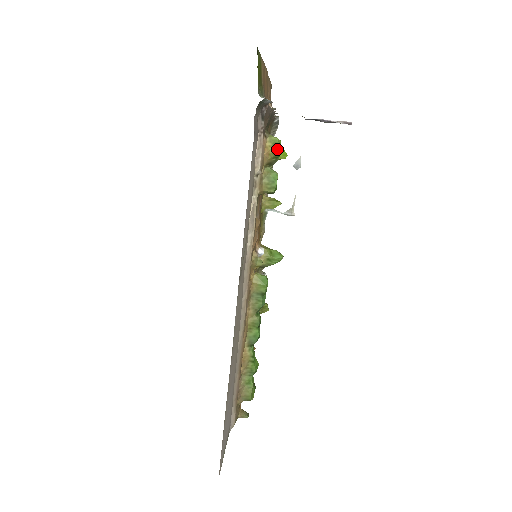
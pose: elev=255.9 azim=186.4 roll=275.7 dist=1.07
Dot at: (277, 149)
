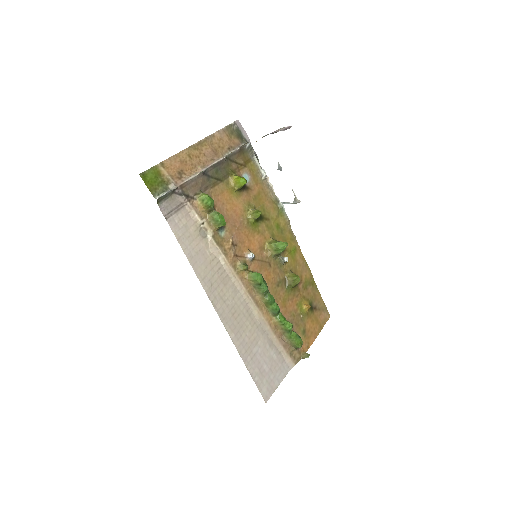
Dot at: (206, 203)
